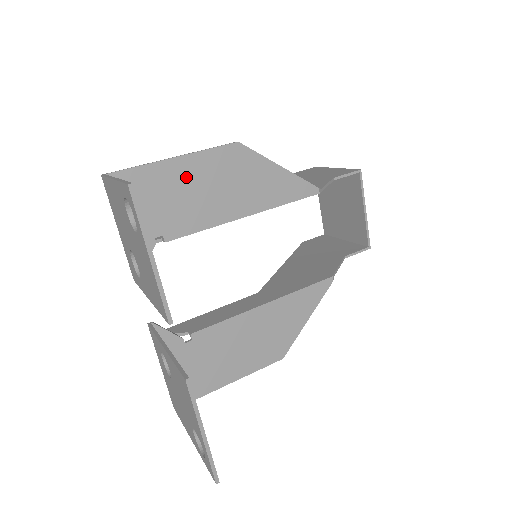
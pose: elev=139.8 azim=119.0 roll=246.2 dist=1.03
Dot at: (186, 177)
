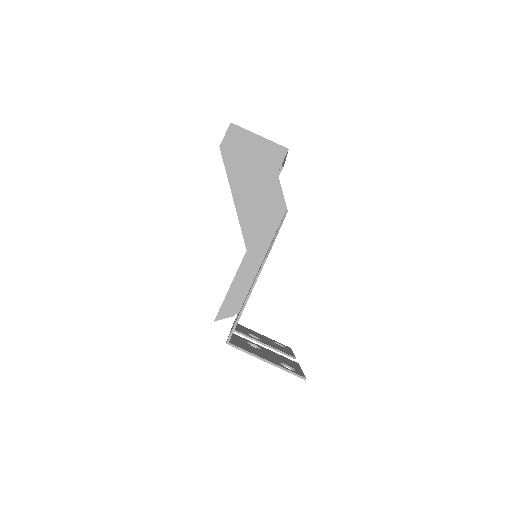
Dot at: occluded
